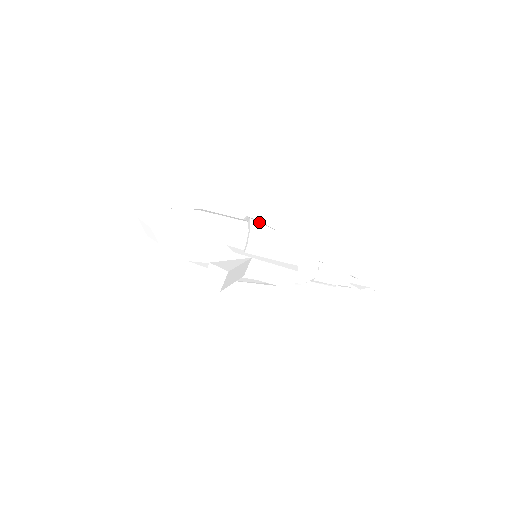
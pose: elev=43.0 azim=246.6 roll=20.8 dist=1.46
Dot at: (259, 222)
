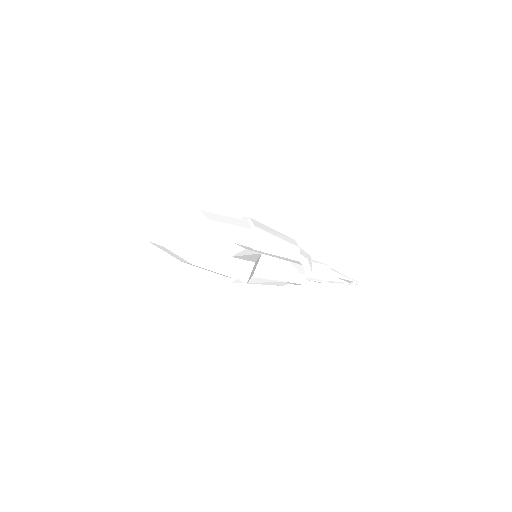
Dot at: occluded
